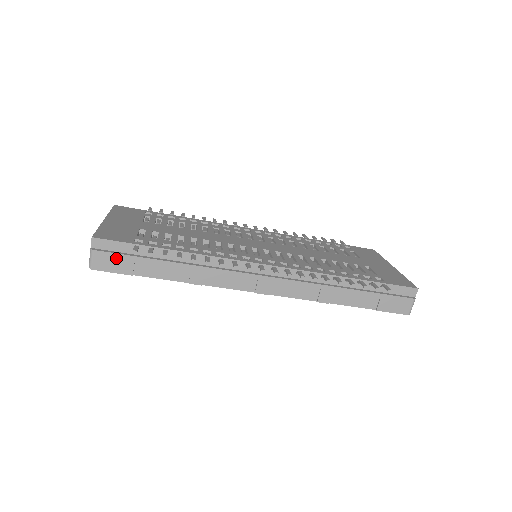
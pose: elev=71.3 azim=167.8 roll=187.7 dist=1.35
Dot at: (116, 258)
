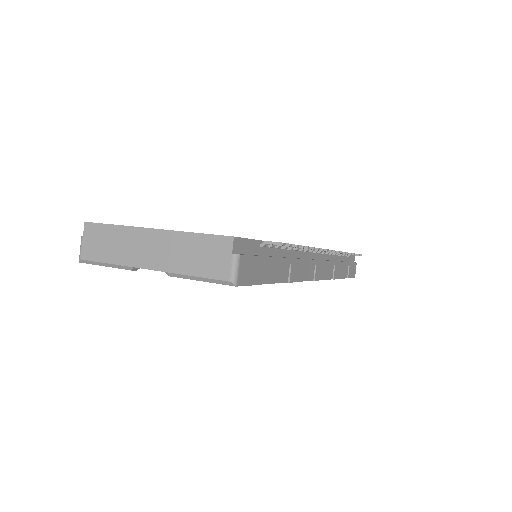
Dot at: (254, 263)
